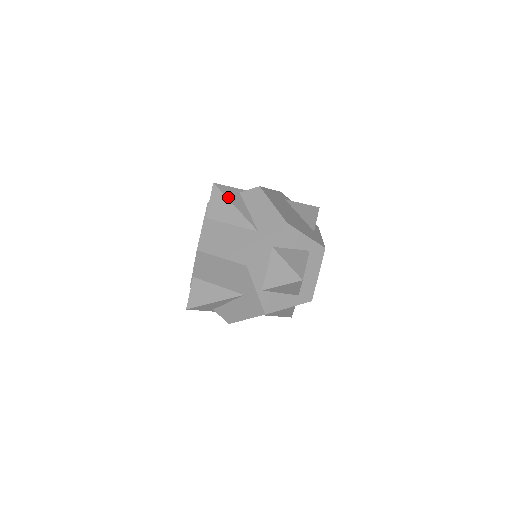
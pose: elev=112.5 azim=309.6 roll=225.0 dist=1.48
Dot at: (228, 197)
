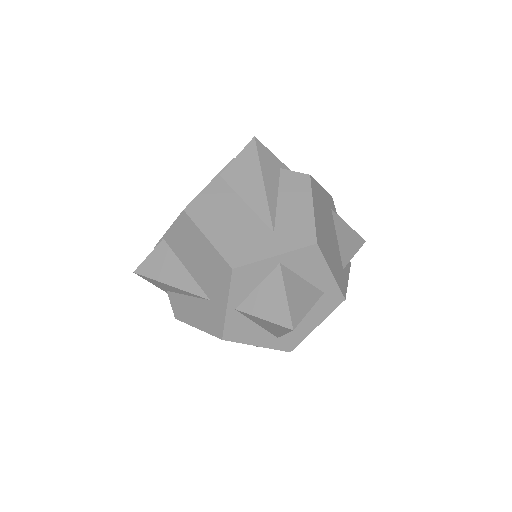
Dot at: (262, 165)
